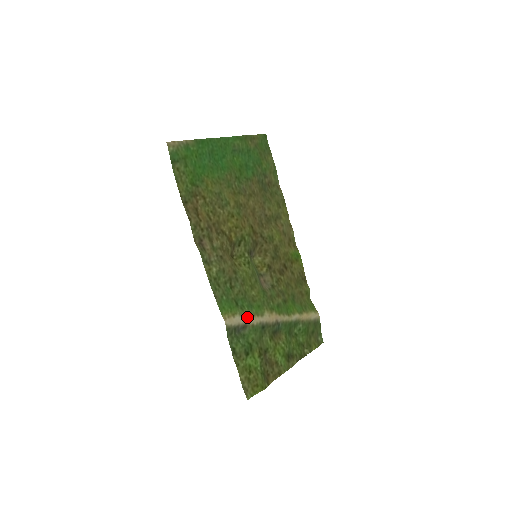
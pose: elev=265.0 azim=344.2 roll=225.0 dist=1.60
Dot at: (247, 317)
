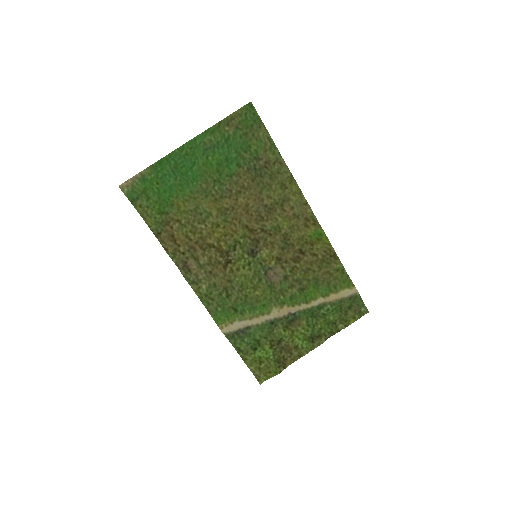
Dot at: (249, 320)
